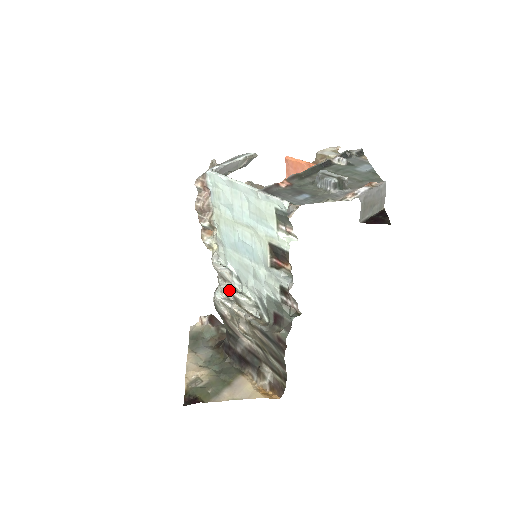
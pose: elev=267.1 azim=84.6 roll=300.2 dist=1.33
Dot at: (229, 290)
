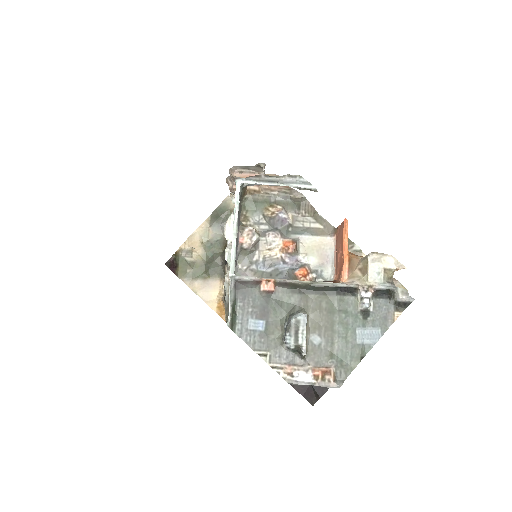
Dot at: (227, 247)
